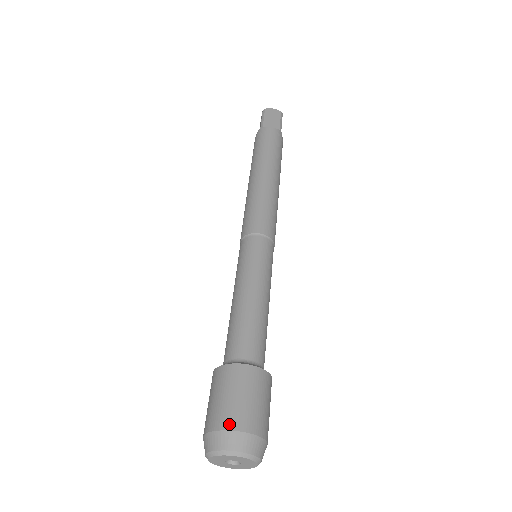
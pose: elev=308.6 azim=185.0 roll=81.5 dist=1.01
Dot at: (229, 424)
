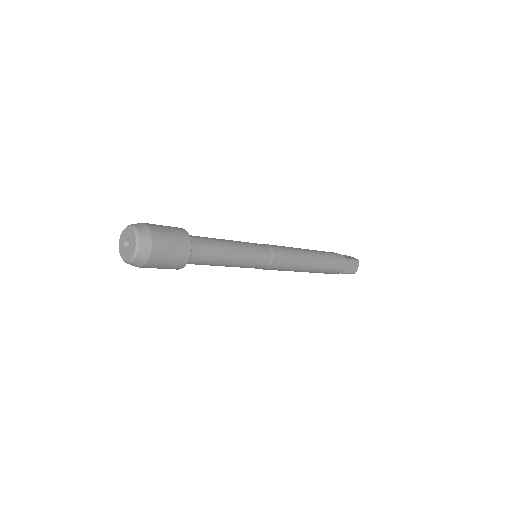
Dot at: (145, 223)
